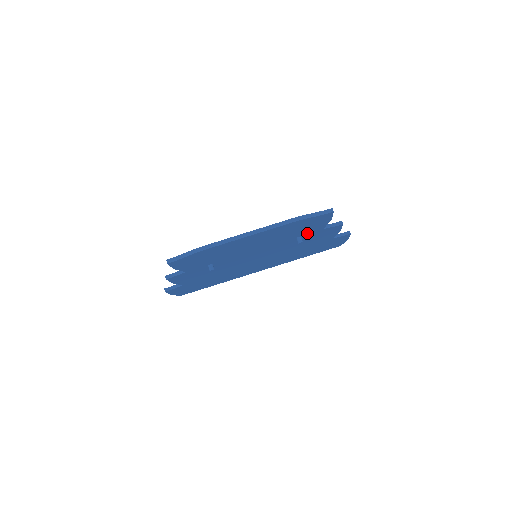
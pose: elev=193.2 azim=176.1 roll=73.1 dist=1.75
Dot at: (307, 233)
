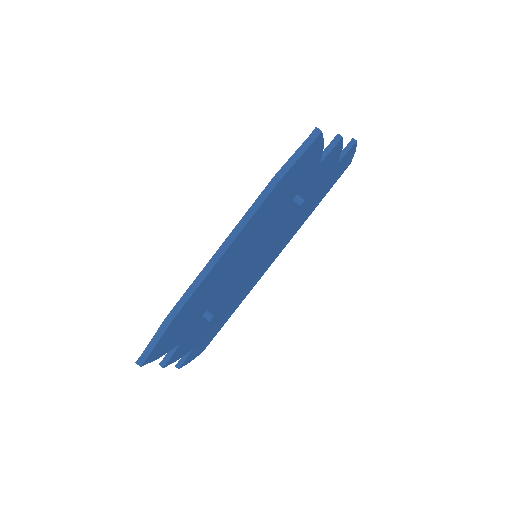
Dot at: (302, 184)
